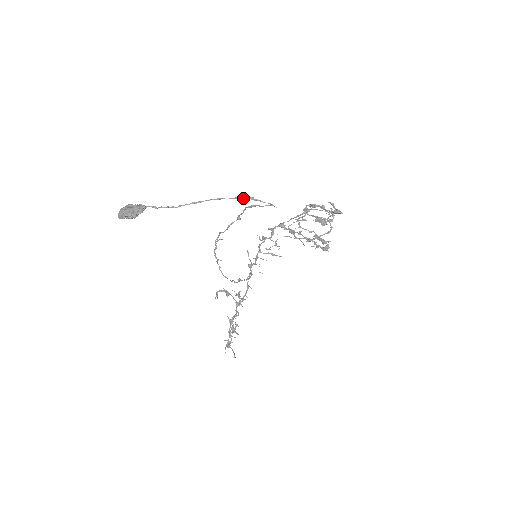
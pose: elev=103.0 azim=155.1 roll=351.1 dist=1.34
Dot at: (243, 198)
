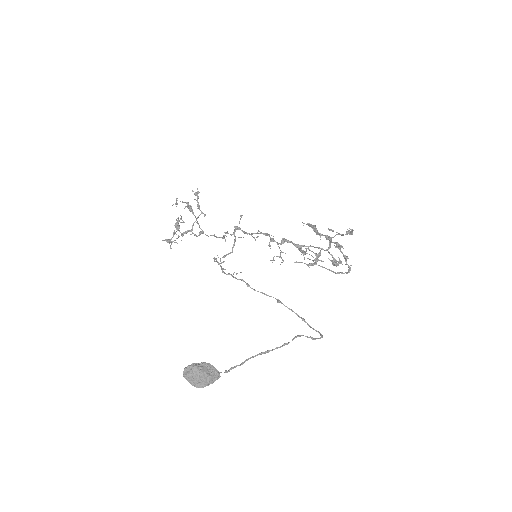
Dot at: occluded
